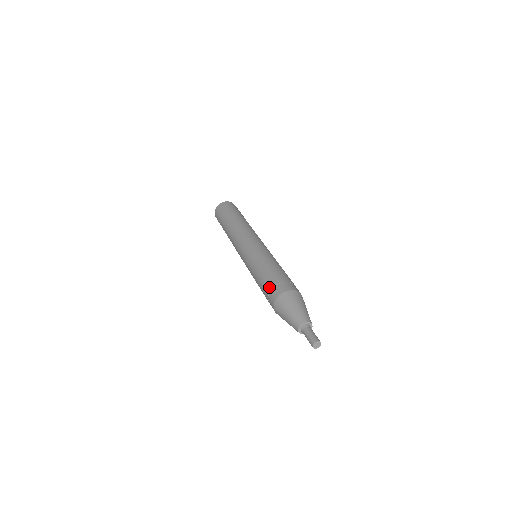
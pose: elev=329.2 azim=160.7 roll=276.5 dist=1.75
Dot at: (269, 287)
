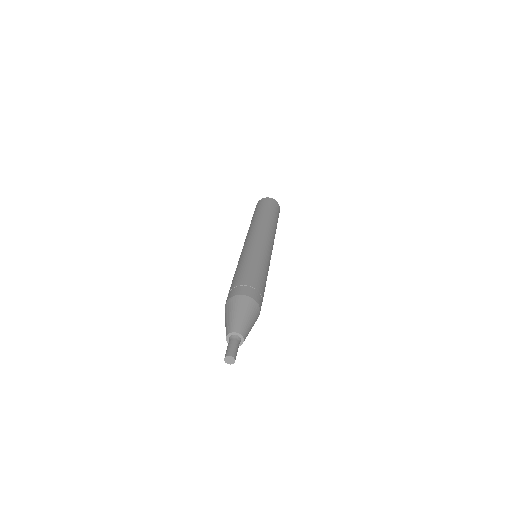
Dot at: occluded
